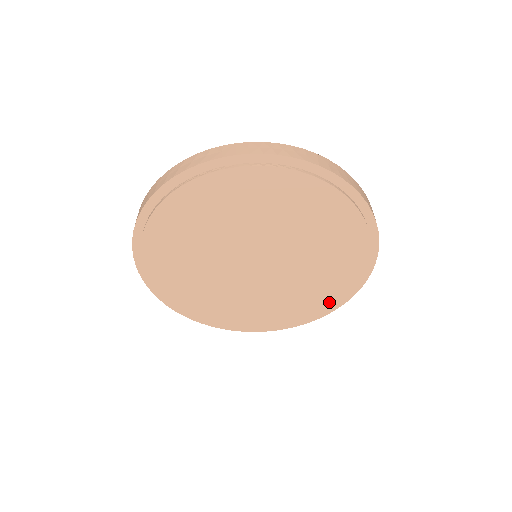
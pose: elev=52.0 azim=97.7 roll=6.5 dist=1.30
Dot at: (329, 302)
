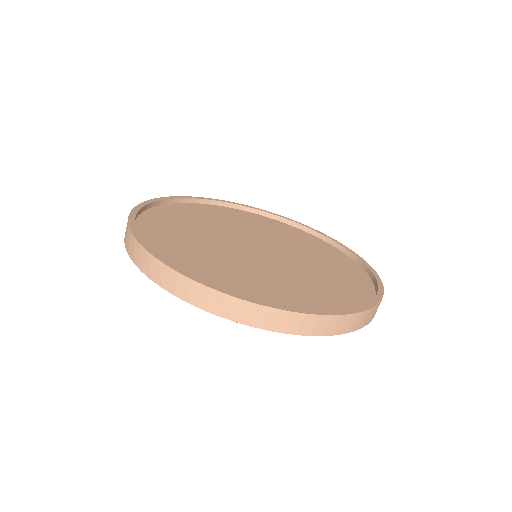
Dot at: occluded
